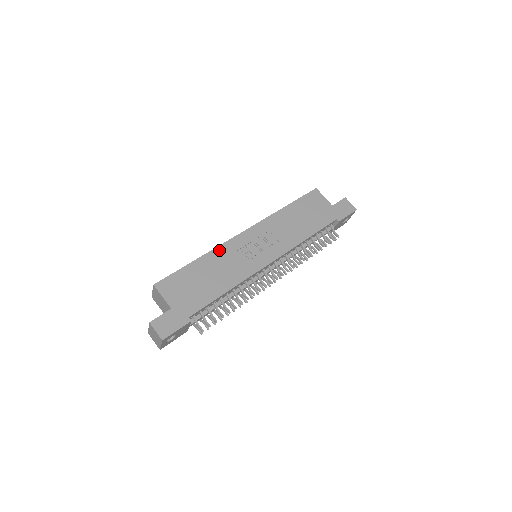
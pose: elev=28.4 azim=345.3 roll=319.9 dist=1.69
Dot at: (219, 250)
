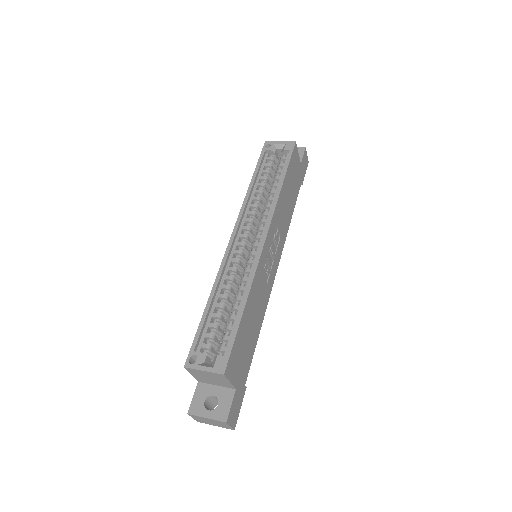
Dot at: (255, 281)
